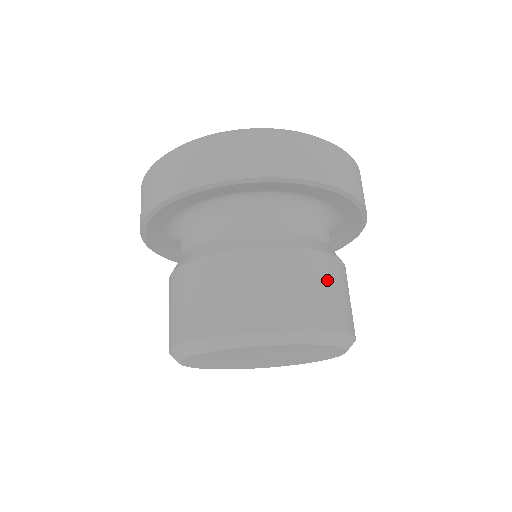
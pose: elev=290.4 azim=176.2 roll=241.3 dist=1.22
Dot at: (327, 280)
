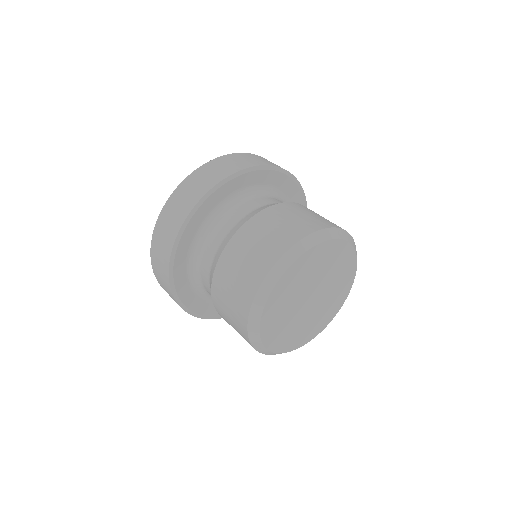
Dot at: occluded
